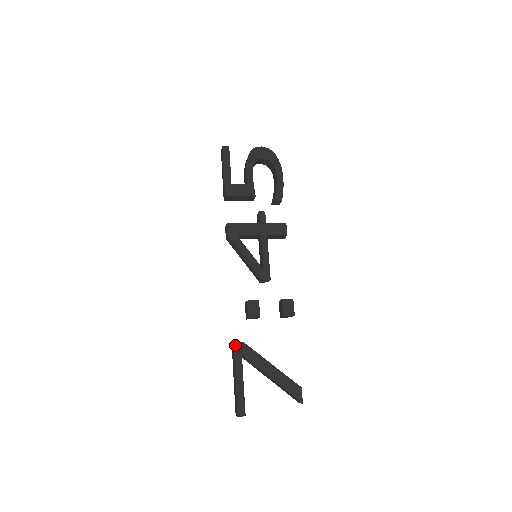
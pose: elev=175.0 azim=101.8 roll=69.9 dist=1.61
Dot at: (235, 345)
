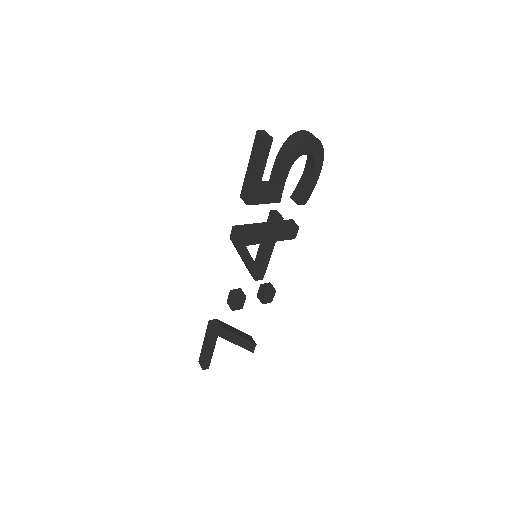
Dot at: (214, 331)
